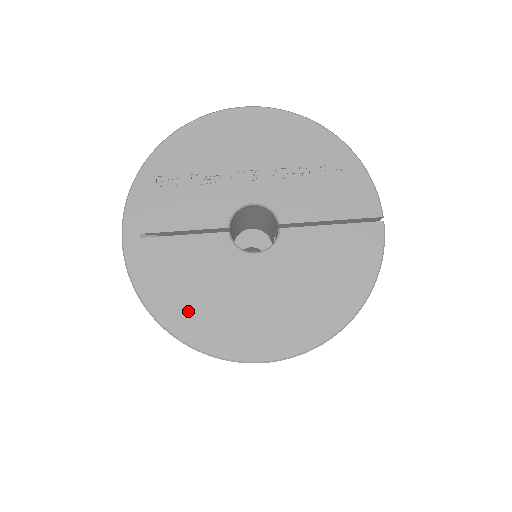
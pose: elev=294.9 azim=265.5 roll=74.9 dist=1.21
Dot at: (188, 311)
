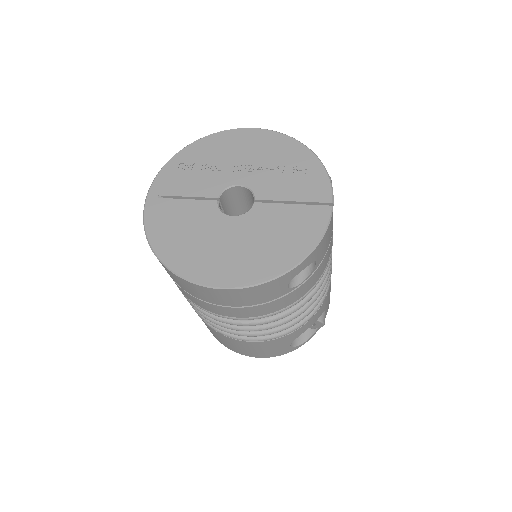
Dot at: (175, 246)
